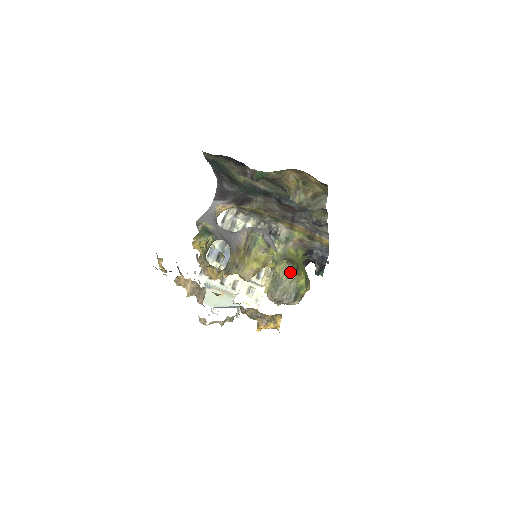
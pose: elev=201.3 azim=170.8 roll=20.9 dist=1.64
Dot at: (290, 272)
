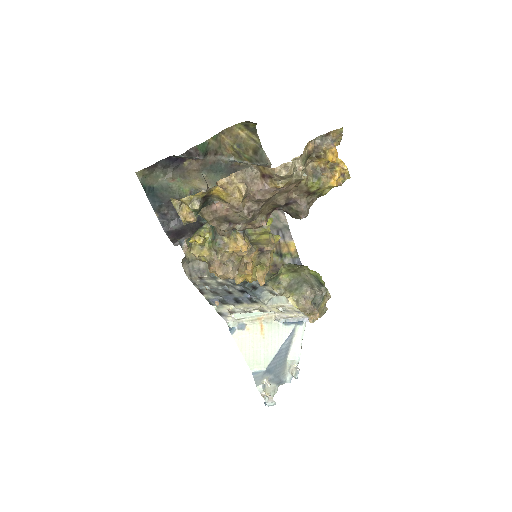
Dot at: (295, 269)
